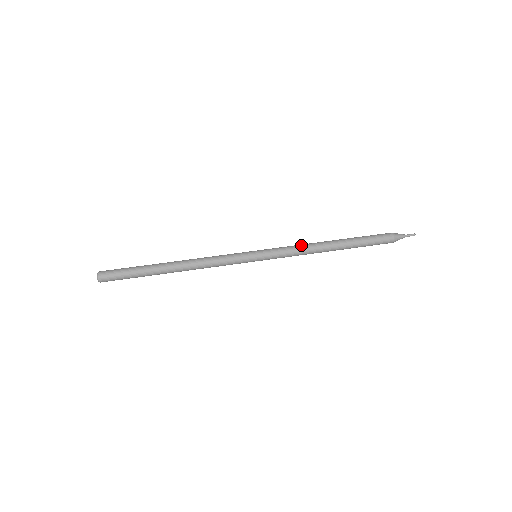
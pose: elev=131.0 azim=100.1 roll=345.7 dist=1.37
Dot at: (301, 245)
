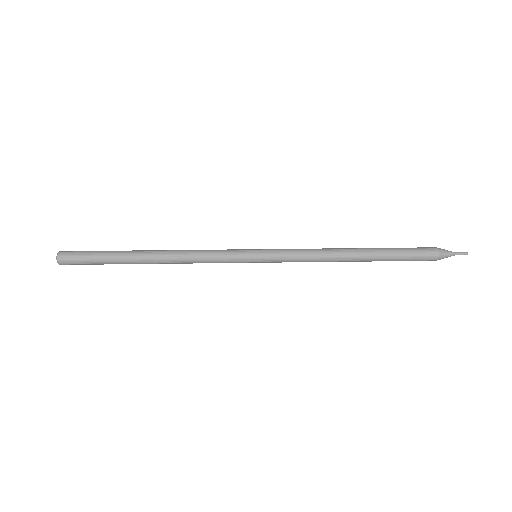
Dot at: occluded
